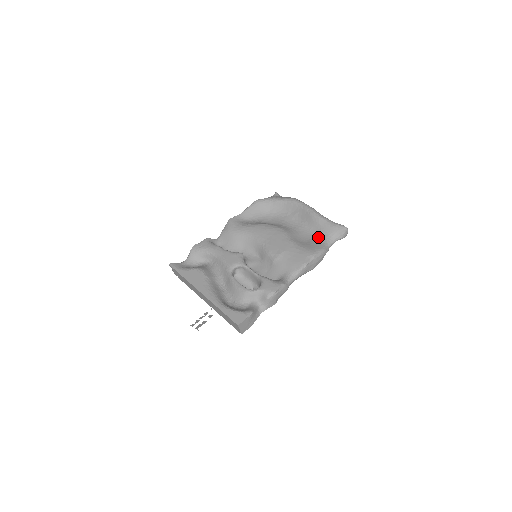
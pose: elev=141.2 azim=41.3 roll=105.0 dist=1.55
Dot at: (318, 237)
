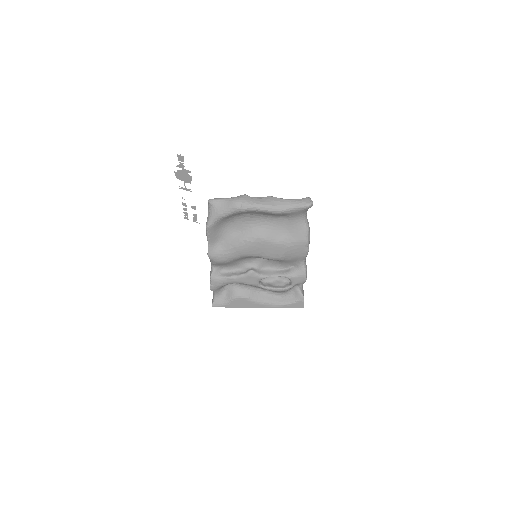
Dot at: (292, 221)
